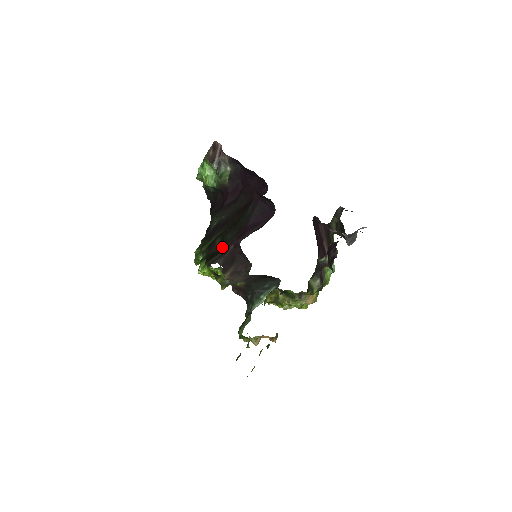
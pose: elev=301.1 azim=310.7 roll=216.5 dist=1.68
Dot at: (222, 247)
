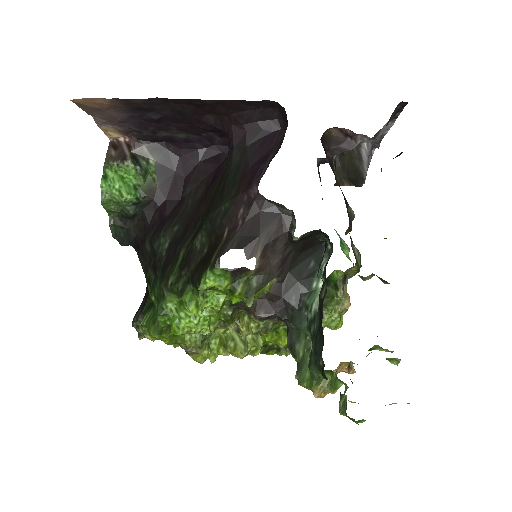
Dot at: (219, 231)
